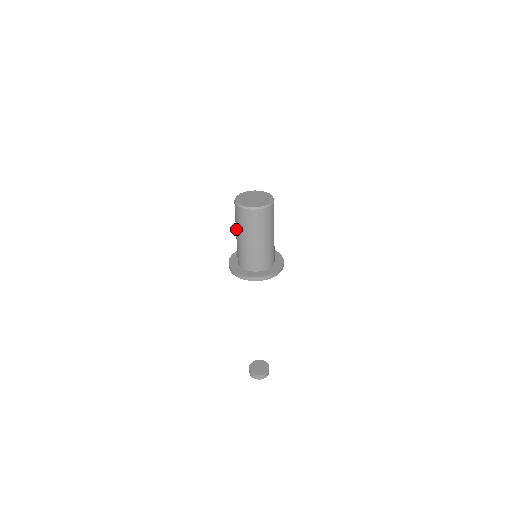
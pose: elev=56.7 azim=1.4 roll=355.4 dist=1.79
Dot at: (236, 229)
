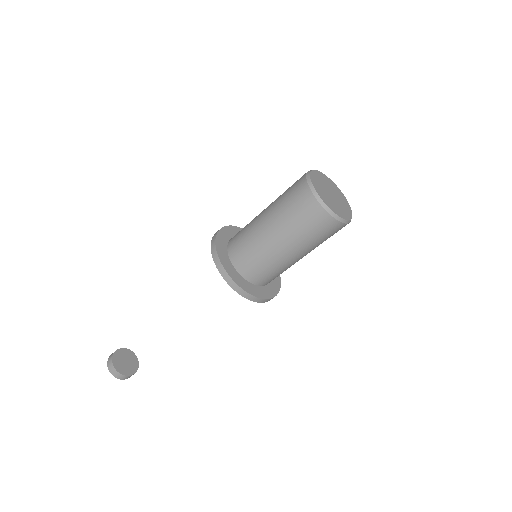
Dot at: (275, 220)
